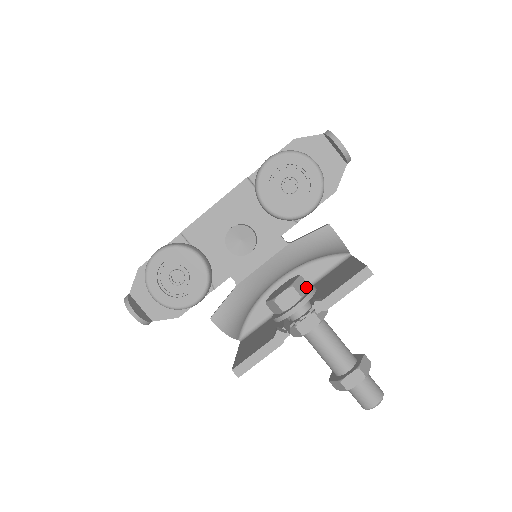
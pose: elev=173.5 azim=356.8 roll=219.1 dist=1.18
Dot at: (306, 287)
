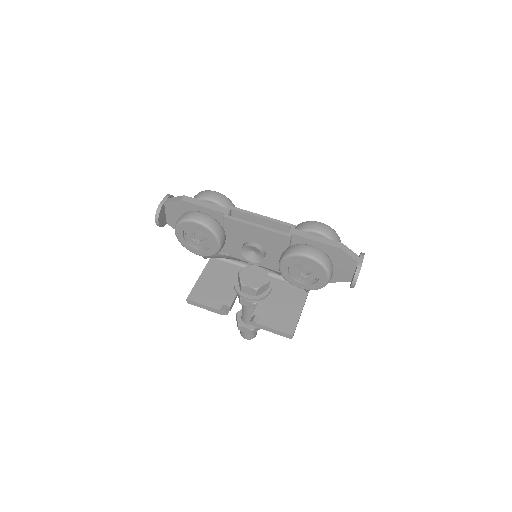
Dot at: (266, 289)
